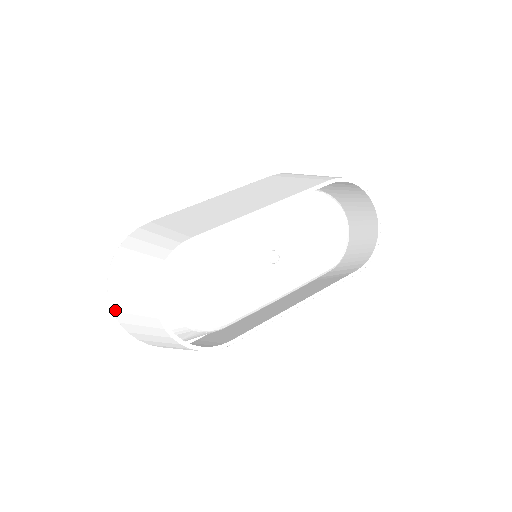
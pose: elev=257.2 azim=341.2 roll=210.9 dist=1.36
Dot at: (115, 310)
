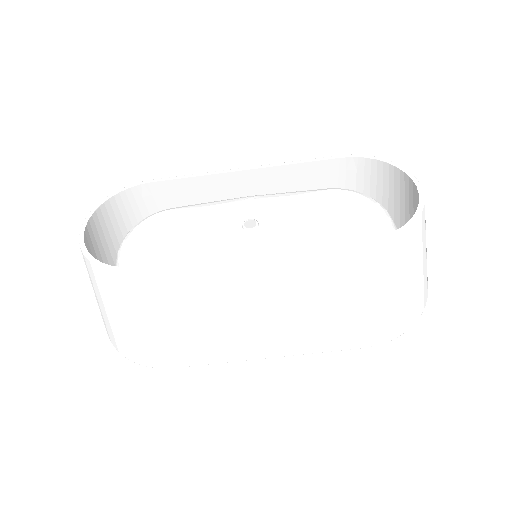
Dot at: occluded
